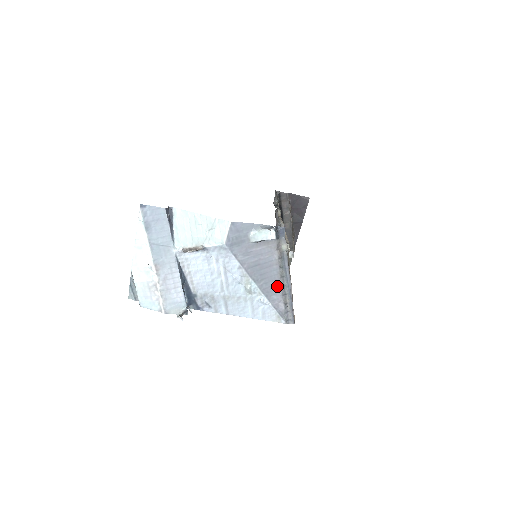
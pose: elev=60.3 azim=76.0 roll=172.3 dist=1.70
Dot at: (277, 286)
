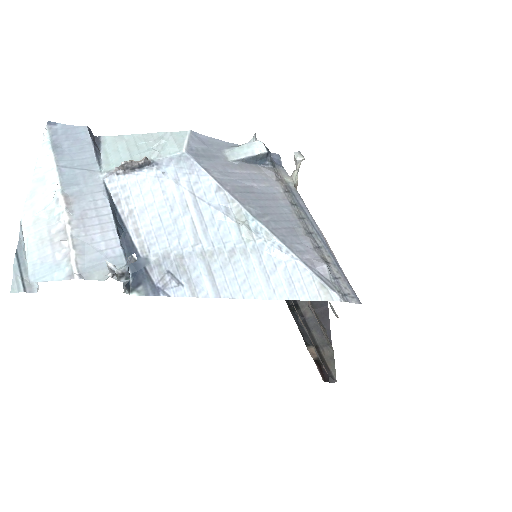
Dot at: (297, 231)
